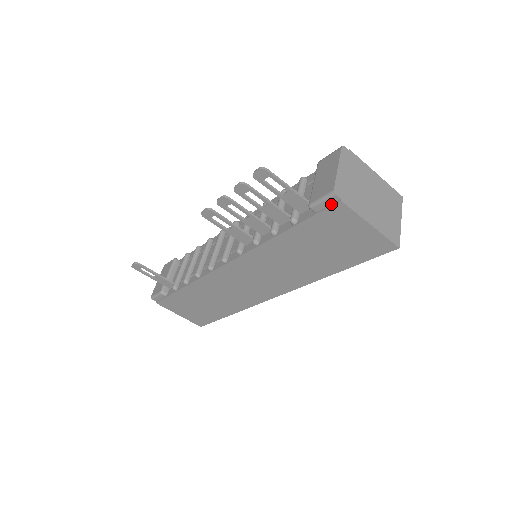
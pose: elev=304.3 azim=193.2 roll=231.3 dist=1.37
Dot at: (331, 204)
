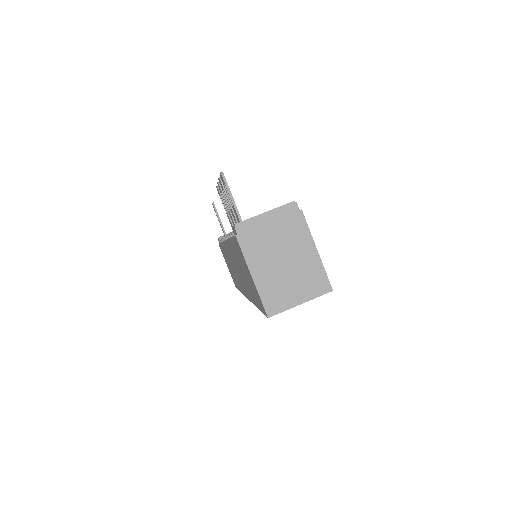
Dot at: occluded
